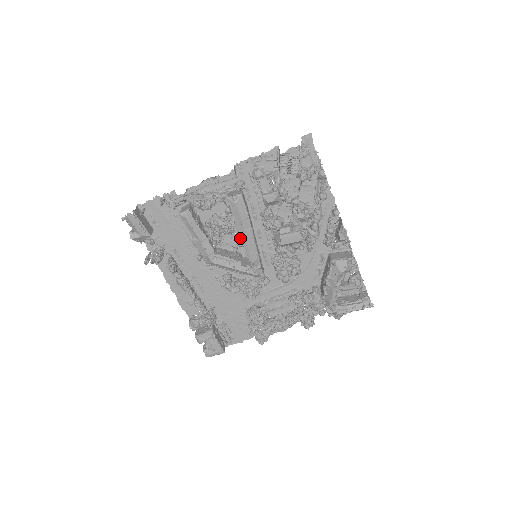
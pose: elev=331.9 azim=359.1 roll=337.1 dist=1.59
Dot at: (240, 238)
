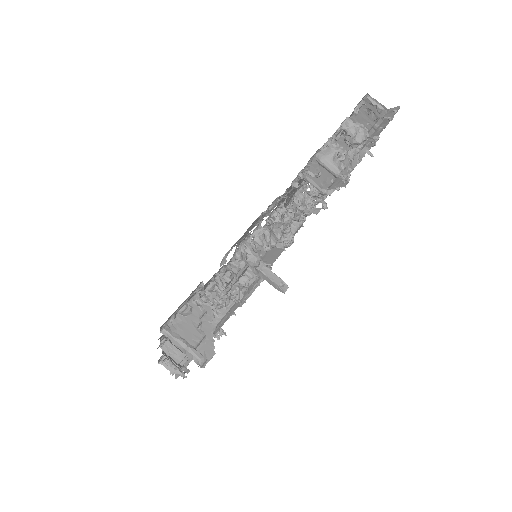
Dot at: occluded
